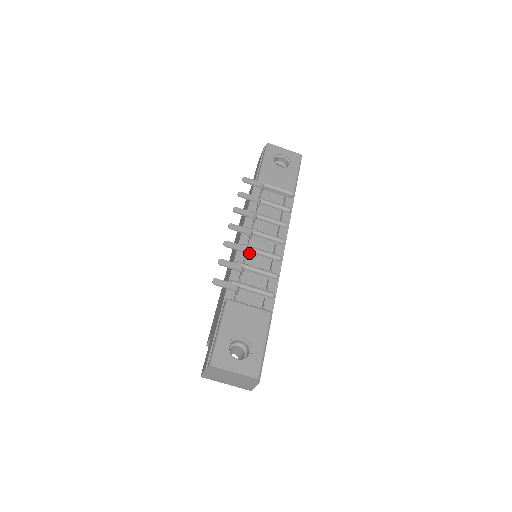
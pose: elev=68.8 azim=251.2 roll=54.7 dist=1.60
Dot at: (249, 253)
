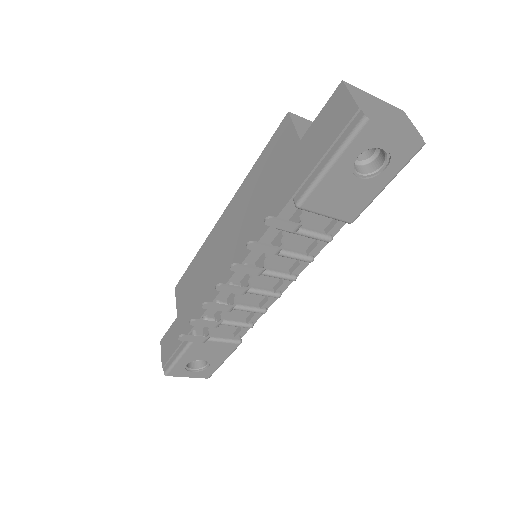
Dot at: occluded
